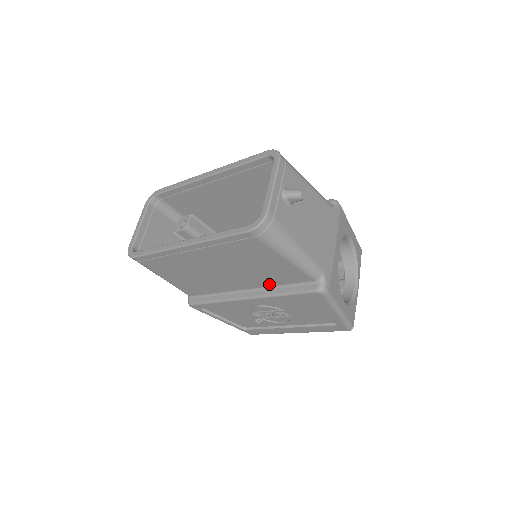
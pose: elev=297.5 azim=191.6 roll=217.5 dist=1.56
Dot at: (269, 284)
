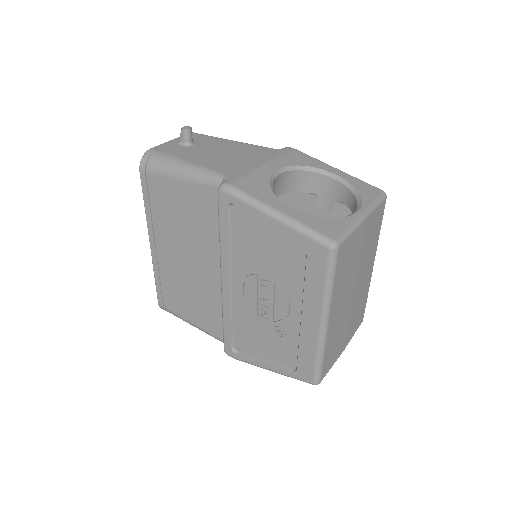
Dot at: occluded
